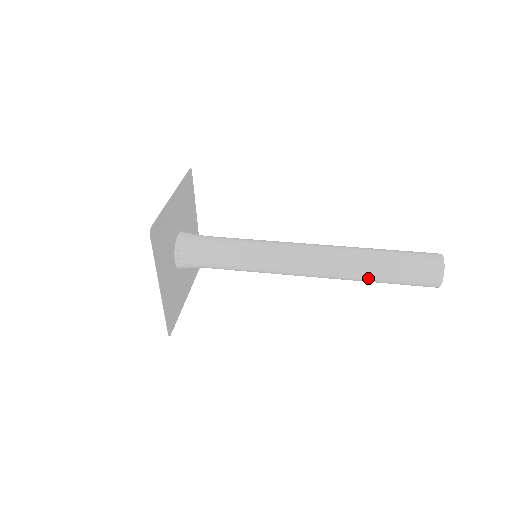
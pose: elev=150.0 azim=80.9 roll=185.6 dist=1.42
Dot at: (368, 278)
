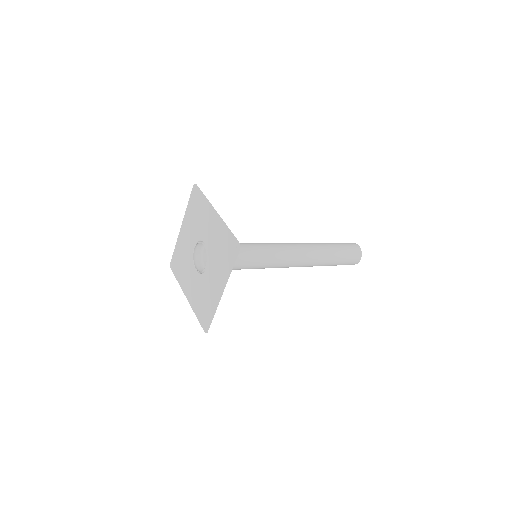
Dot at: (325, 264)
